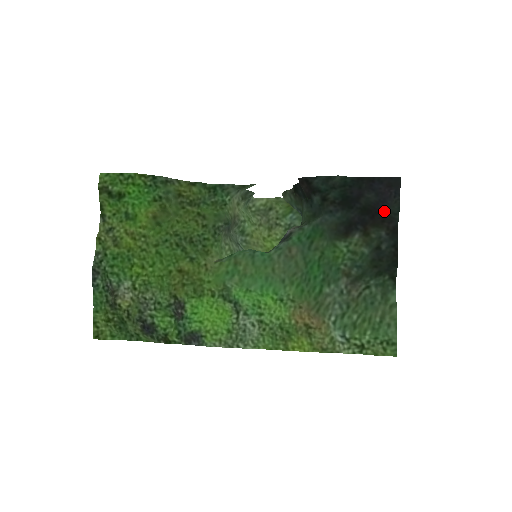
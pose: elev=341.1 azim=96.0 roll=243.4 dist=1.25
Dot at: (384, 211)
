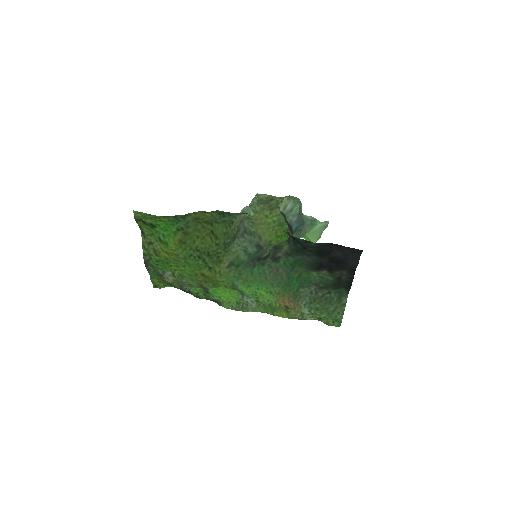
Dot at: (346, 264)
